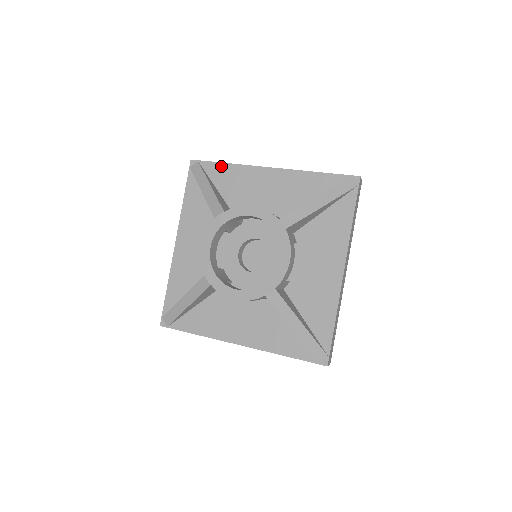
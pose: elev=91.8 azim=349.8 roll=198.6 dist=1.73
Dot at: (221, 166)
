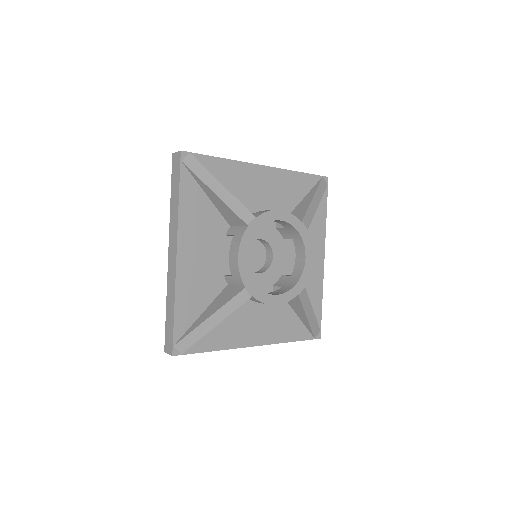
Dot at: (217, 161)
